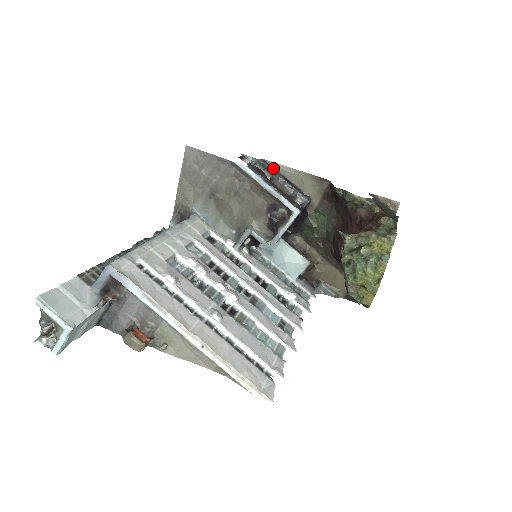
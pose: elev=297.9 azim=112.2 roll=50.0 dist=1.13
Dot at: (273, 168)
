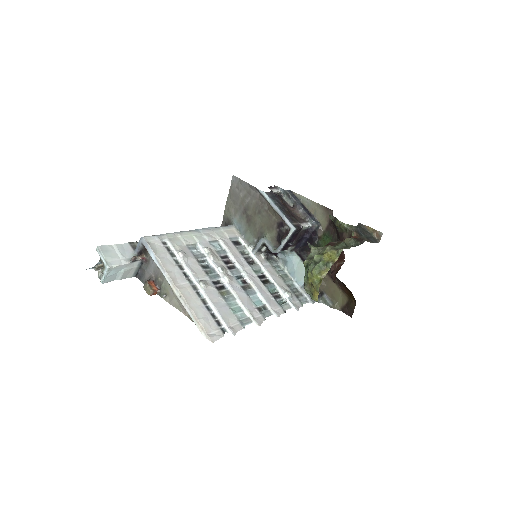
Dot at: (296, 198)
